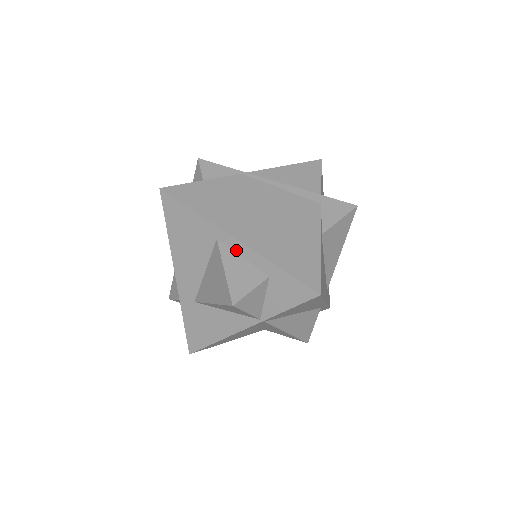
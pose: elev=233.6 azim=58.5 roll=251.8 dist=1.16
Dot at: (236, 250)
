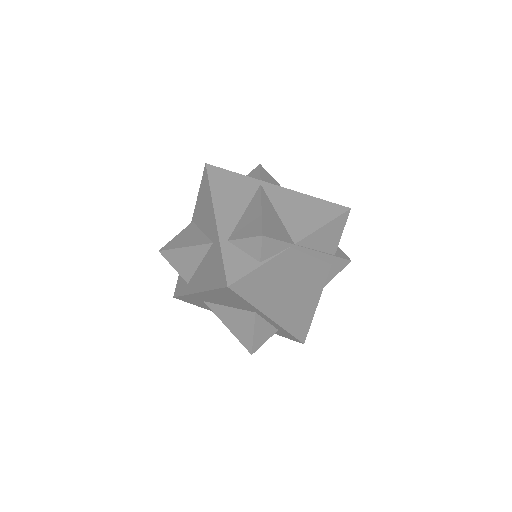
Dot at: (266, 320)
